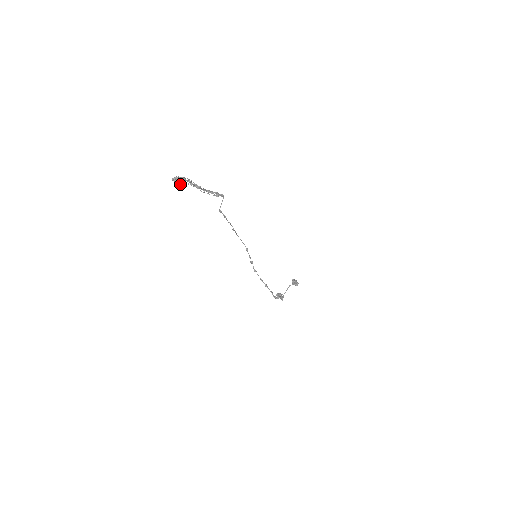
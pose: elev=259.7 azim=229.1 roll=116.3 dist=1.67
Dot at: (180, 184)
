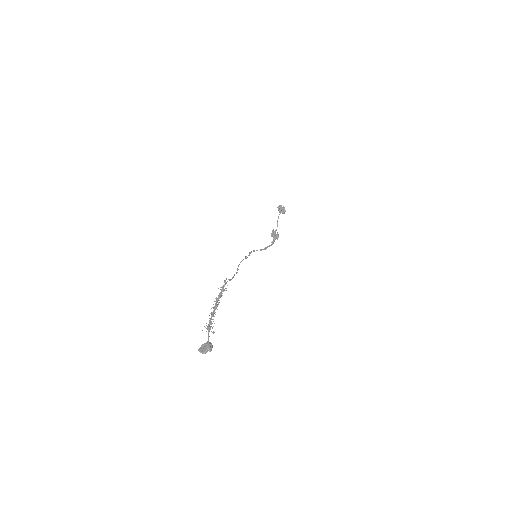
Dot at: (208, 350)
